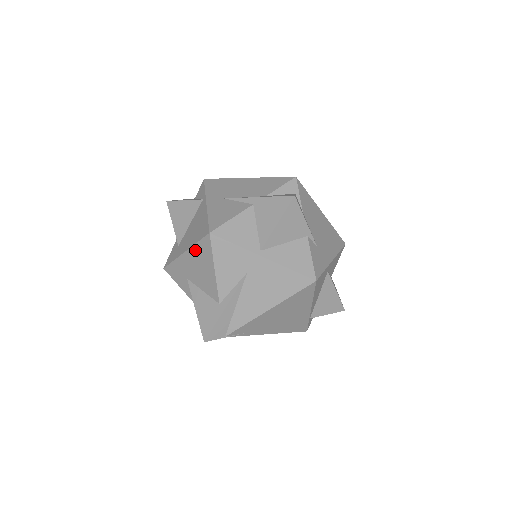
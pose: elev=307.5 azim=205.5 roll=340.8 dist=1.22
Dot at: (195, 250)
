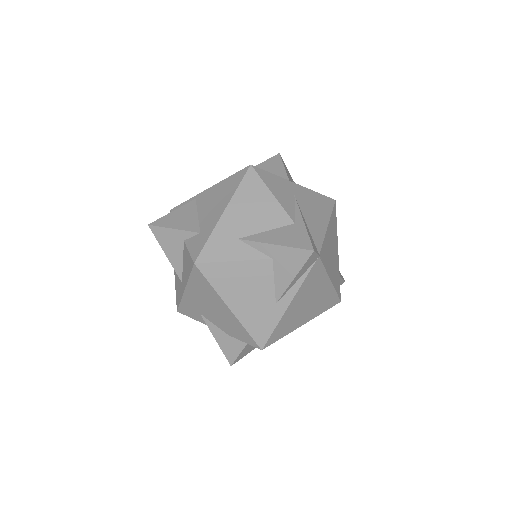
Dot at: (239, 196)
